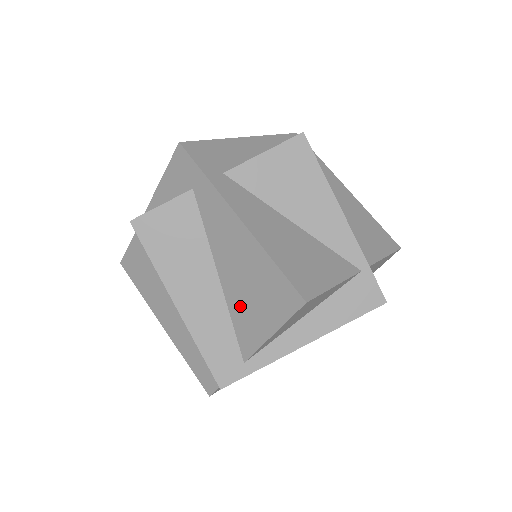
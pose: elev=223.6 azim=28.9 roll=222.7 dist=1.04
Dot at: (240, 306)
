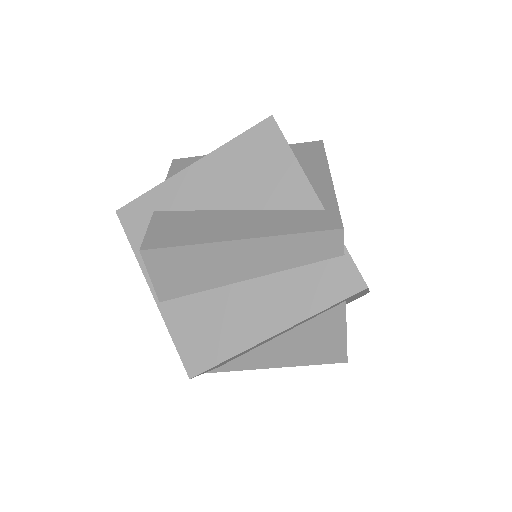
Dot at: (266, 192)
